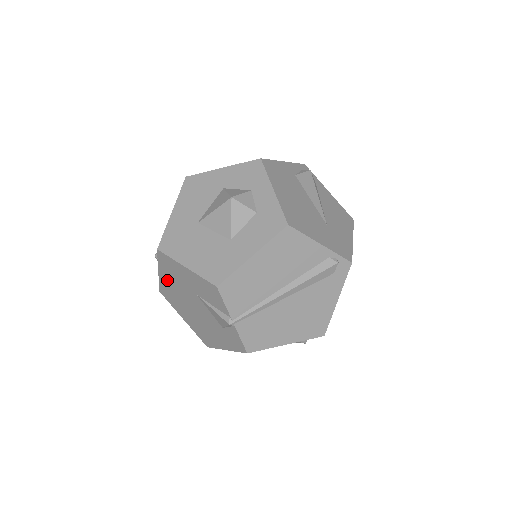
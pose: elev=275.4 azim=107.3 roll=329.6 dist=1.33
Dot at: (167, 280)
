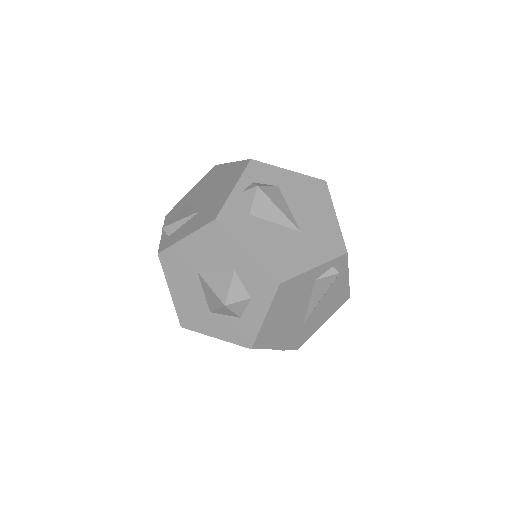
Dot at: occluded
